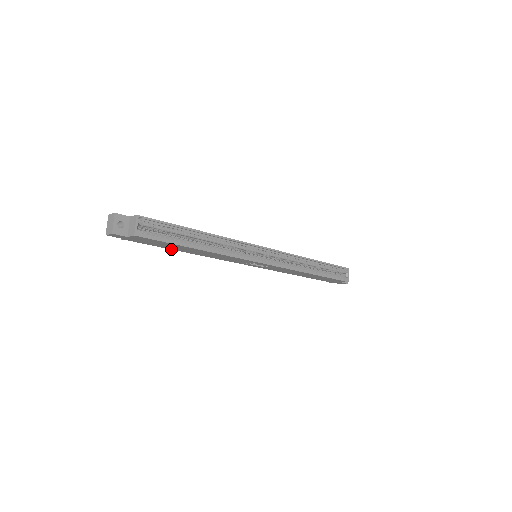
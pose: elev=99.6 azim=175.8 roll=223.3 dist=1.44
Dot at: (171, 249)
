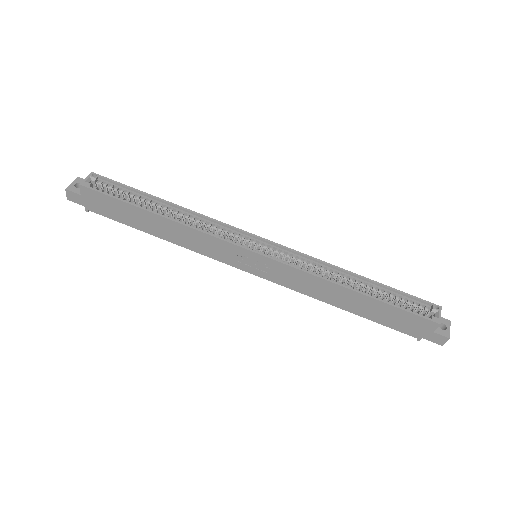
Dot at: (140, 230)
